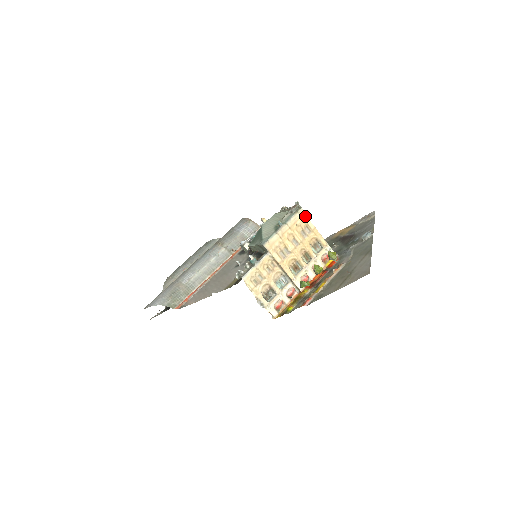
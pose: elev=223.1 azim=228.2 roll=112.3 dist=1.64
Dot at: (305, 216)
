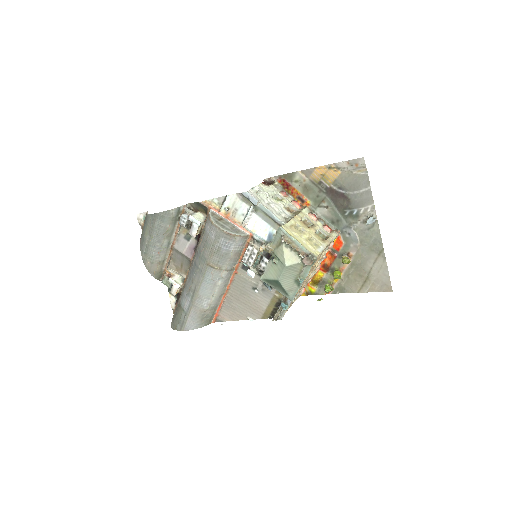
Dot at: (318, 256)
